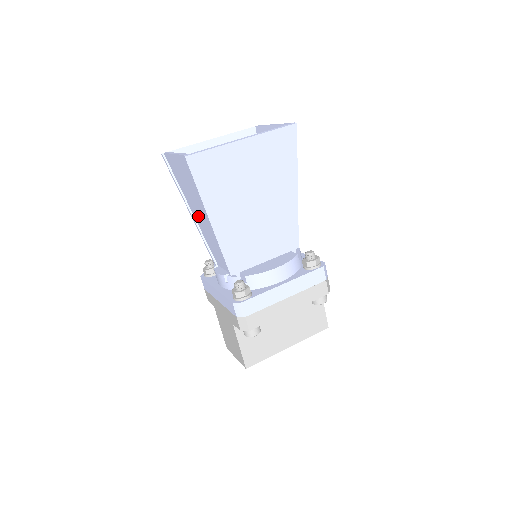
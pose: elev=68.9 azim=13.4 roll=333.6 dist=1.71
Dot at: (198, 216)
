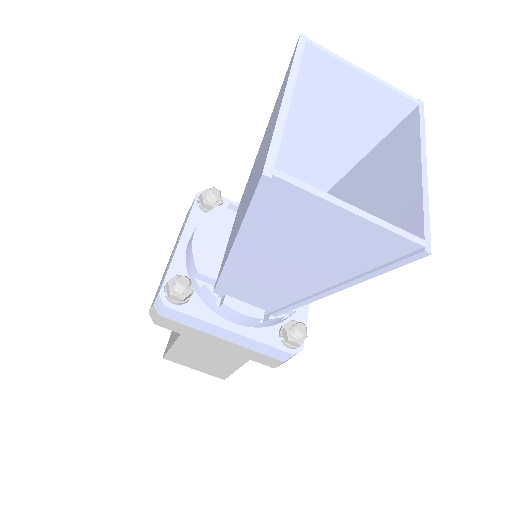
Dot at: (268, 263)
